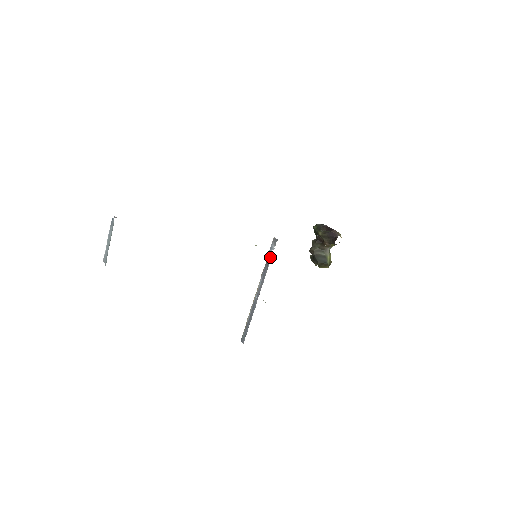
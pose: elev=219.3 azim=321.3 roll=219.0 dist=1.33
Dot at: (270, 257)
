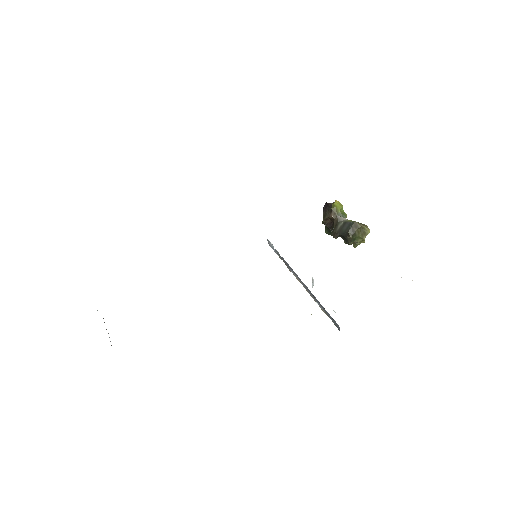
Dot at: (276, 251)
